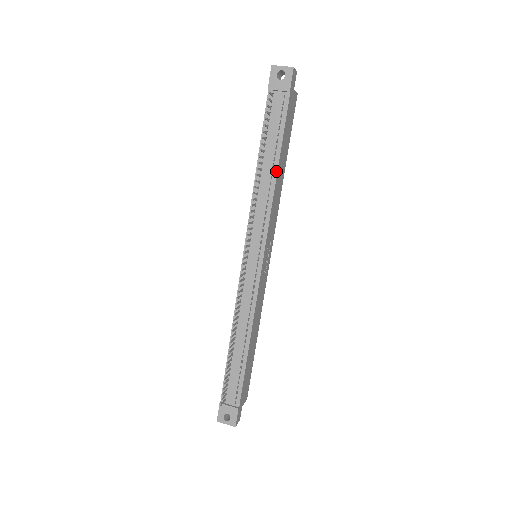
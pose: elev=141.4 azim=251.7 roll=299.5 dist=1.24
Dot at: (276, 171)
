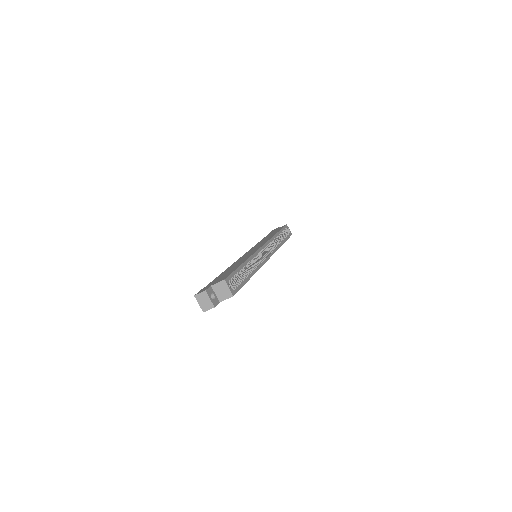
Dot at: occluded
